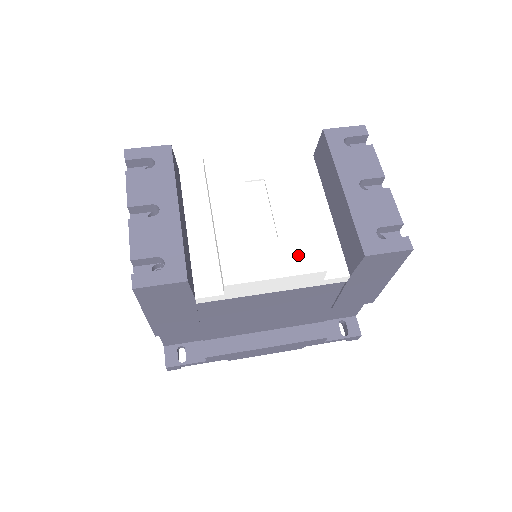
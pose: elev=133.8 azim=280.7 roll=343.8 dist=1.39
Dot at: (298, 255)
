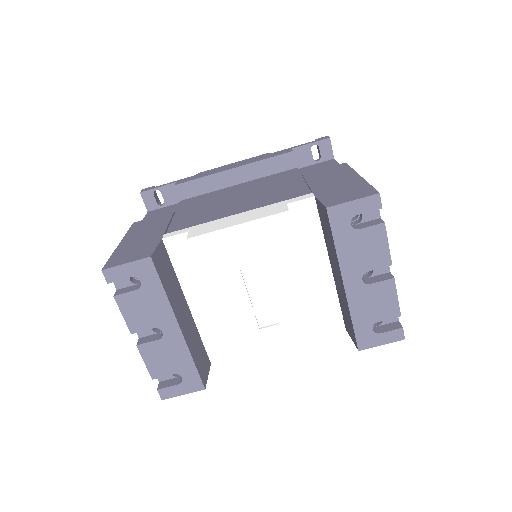
Dot at: (298, 336)
